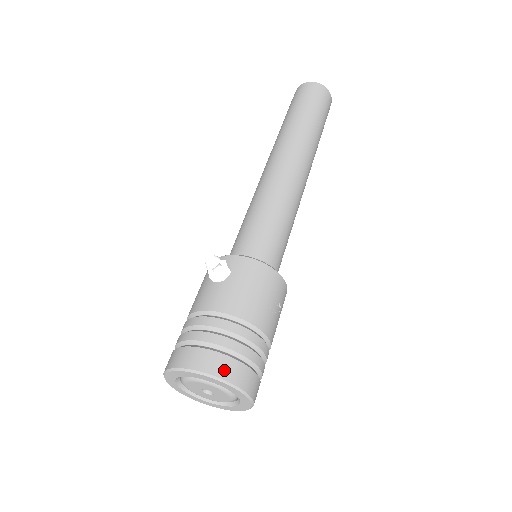
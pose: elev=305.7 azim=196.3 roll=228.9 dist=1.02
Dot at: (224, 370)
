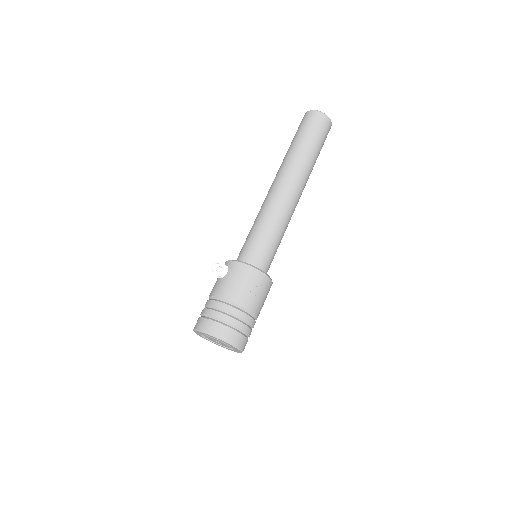
Dot at: (216, 331)
